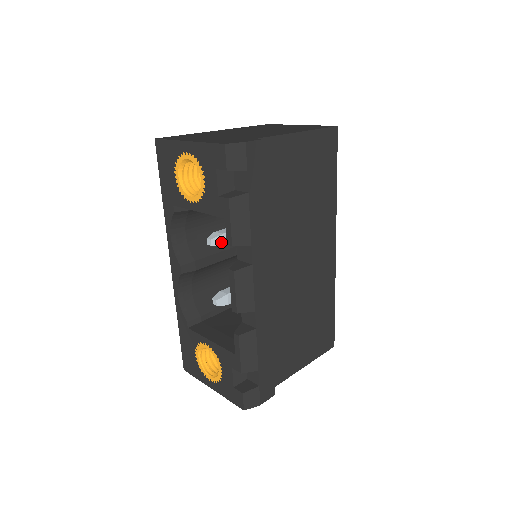
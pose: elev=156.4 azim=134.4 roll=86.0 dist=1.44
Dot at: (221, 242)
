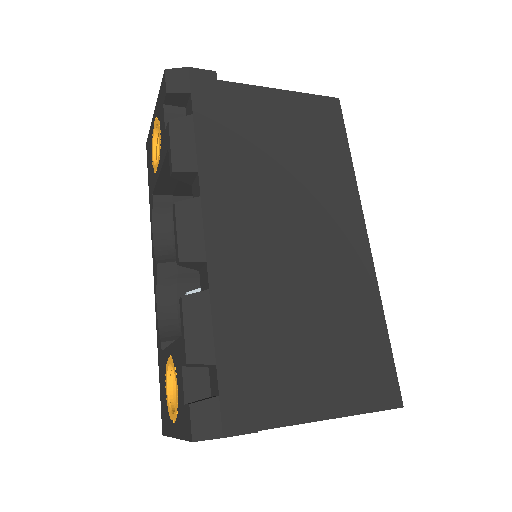
Dot at: occluded
